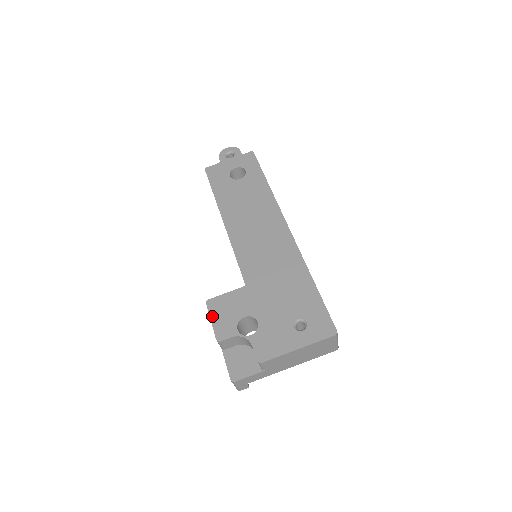
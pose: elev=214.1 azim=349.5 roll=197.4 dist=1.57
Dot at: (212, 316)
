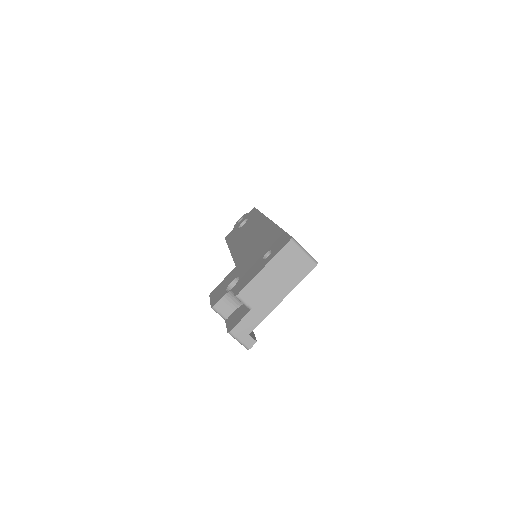
Dot at: (211, 298)
